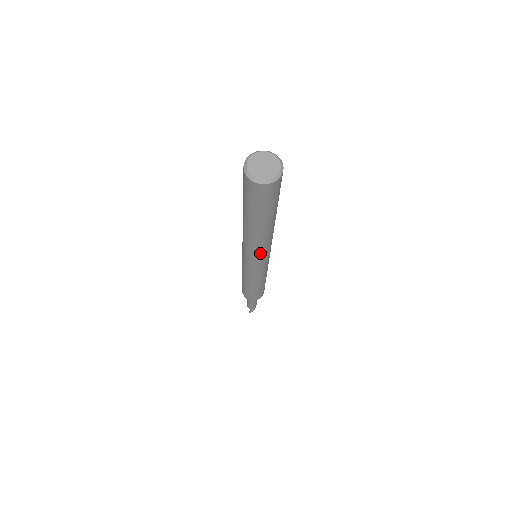
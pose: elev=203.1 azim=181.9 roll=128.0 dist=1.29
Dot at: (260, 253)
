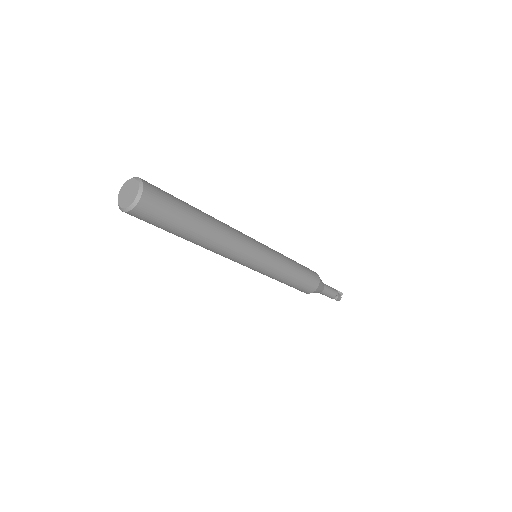
Dot at: (229, 258)
